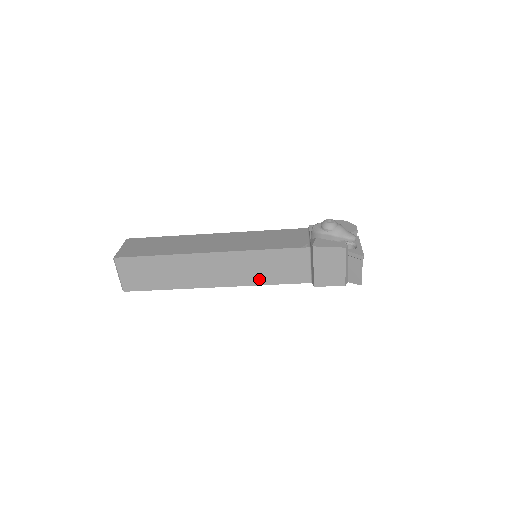
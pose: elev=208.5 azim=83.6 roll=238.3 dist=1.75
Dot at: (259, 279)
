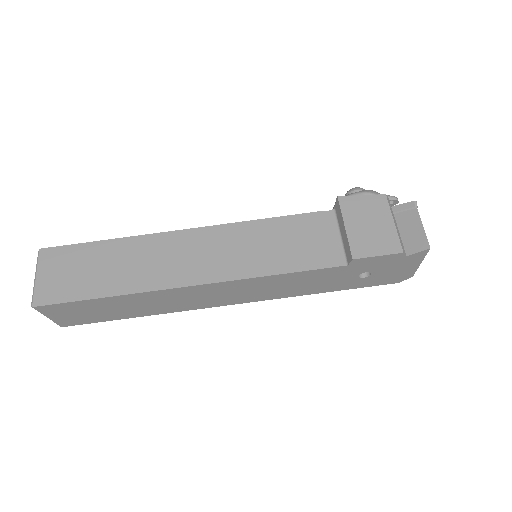
Dot at: (261, 266)
